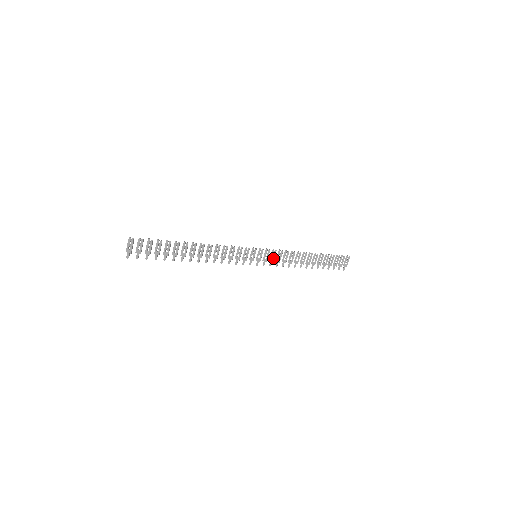
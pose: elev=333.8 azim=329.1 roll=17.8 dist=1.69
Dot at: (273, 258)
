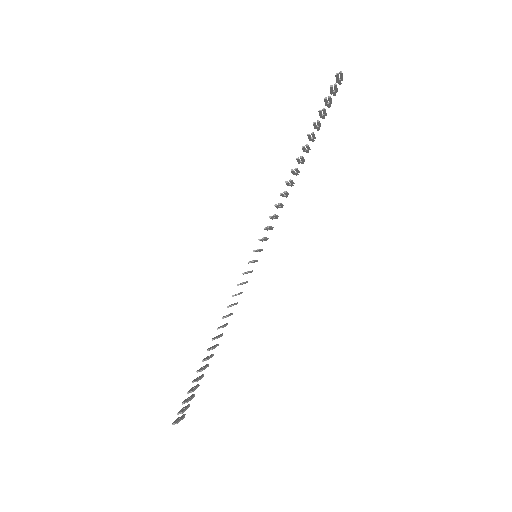
Dot at: (270, 229)
